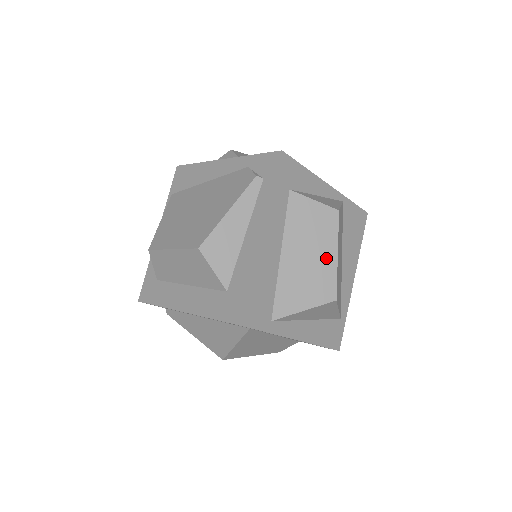
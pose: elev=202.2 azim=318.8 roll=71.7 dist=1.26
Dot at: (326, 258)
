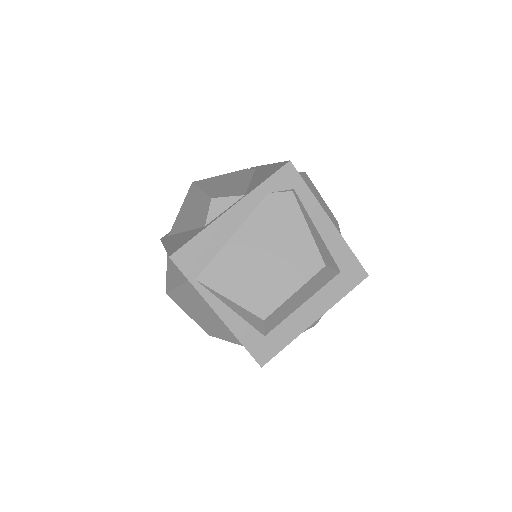
Dot at: (324, 205)
